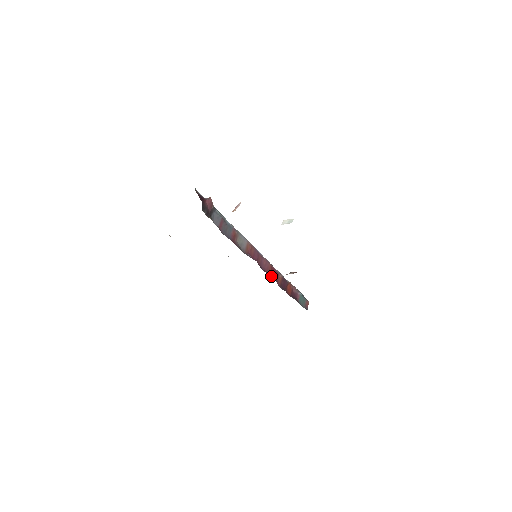
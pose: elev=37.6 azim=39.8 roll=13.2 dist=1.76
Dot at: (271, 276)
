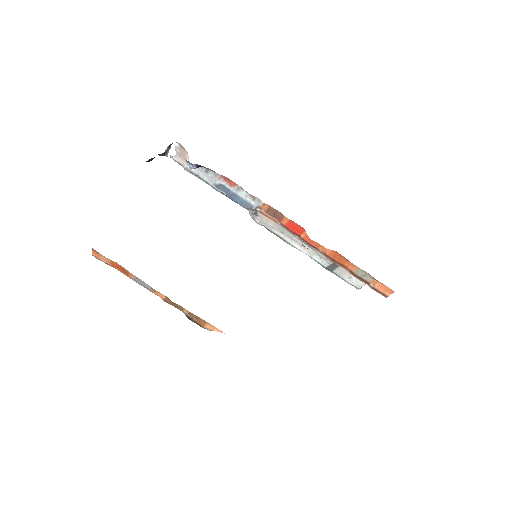
Dot at: occluded
